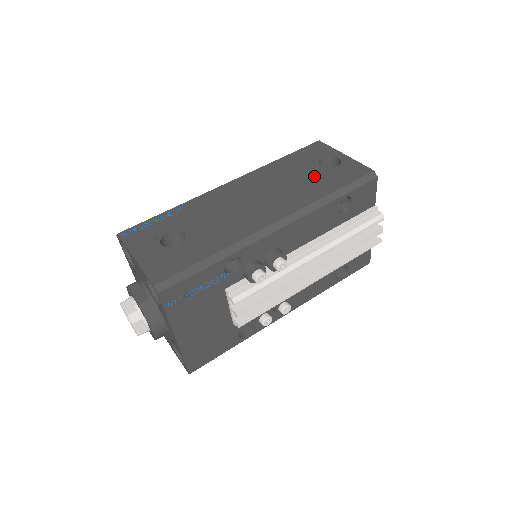
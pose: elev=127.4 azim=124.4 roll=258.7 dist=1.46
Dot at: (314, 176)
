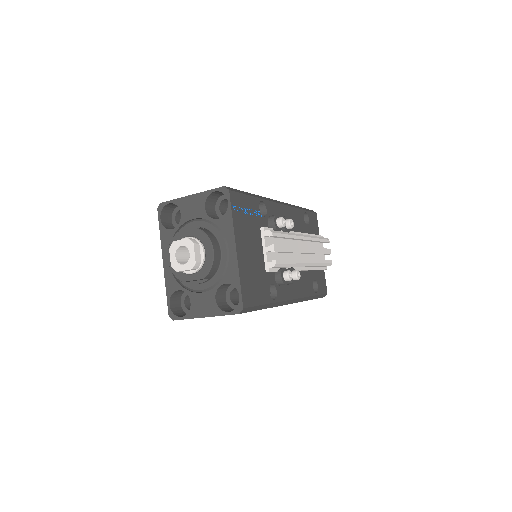
Dot at: occluded
